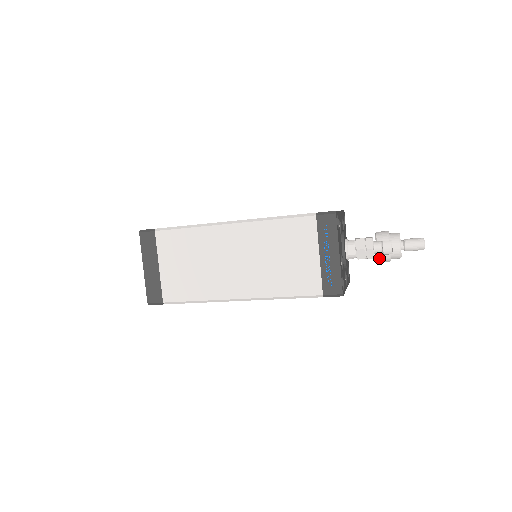
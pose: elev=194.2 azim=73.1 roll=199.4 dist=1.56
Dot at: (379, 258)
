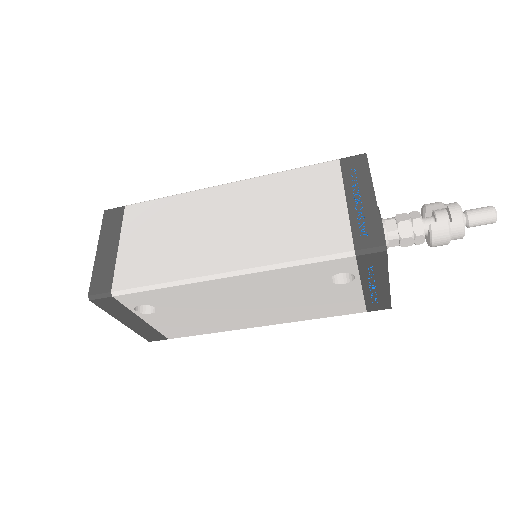
Dot at: (433, 228)
